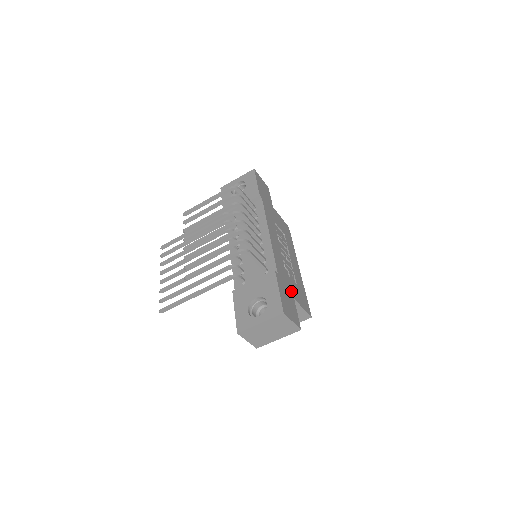
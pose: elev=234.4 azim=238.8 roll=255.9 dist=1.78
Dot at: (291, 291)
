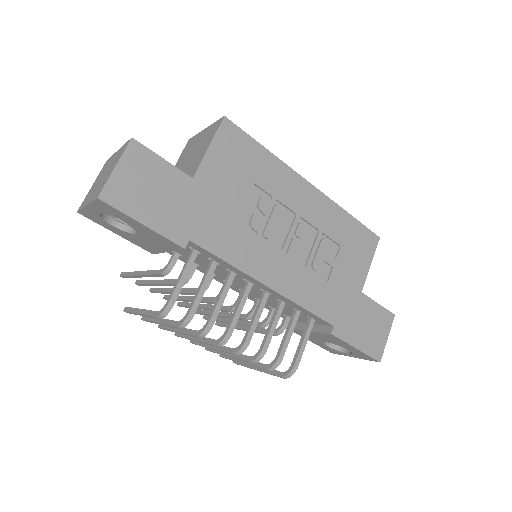
Dot at: (352, 292)
